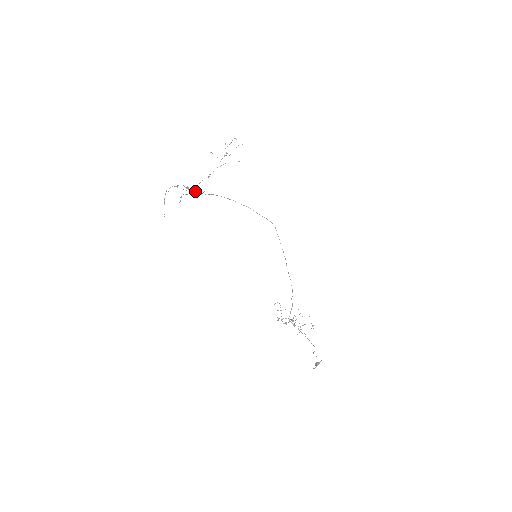
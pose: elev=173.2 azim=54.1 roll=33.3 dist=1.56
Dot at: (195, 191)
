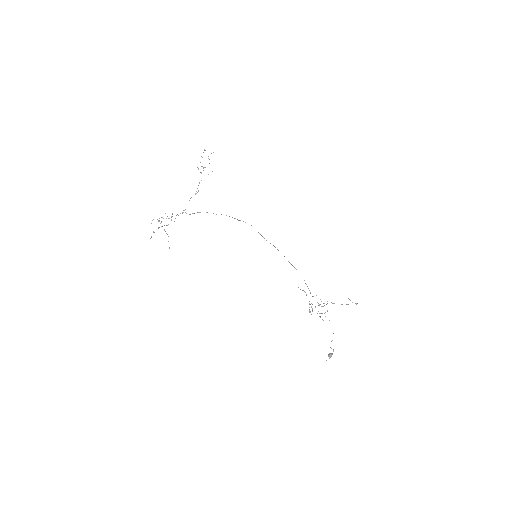
Dot at: (171, 219)
